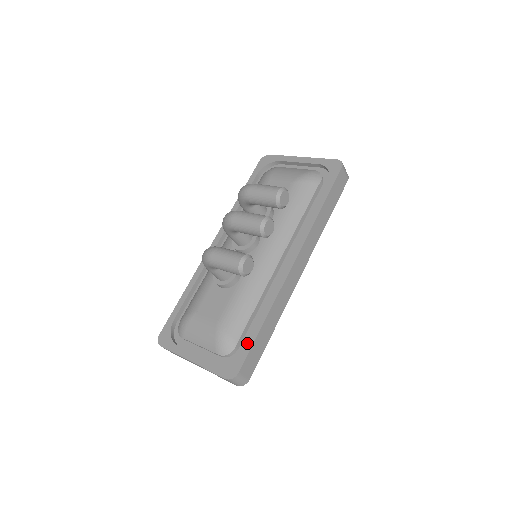
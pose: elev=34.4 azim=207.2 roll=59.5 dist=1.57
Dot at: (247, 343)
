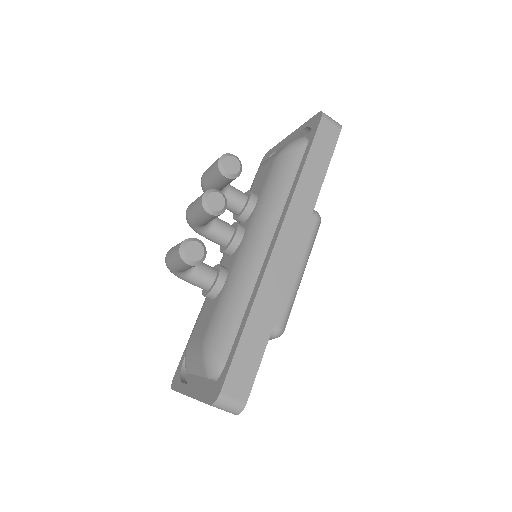
Dot at: (230, 353)
